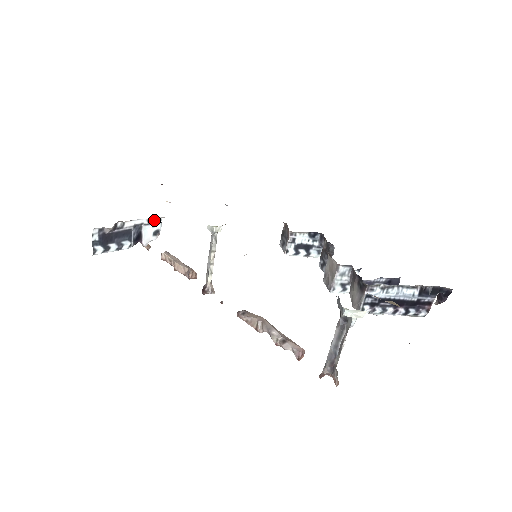
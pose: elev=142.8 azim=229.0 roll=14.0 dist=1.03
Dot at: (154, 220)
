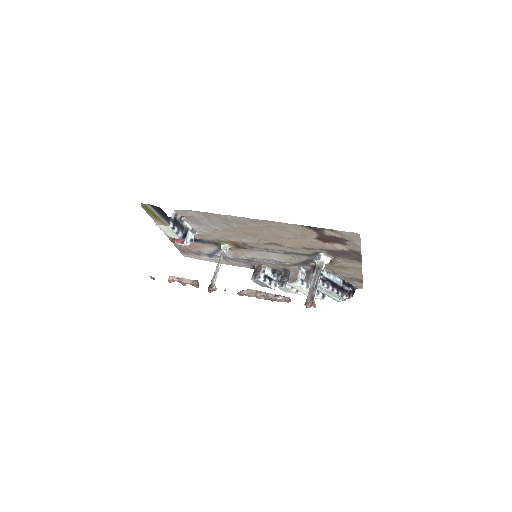
Dot at: (194, 231)
